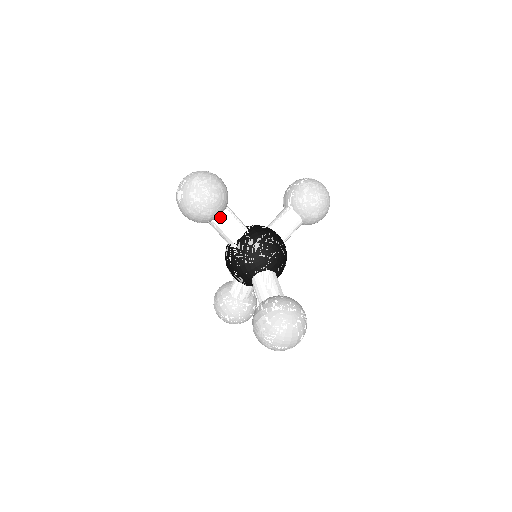
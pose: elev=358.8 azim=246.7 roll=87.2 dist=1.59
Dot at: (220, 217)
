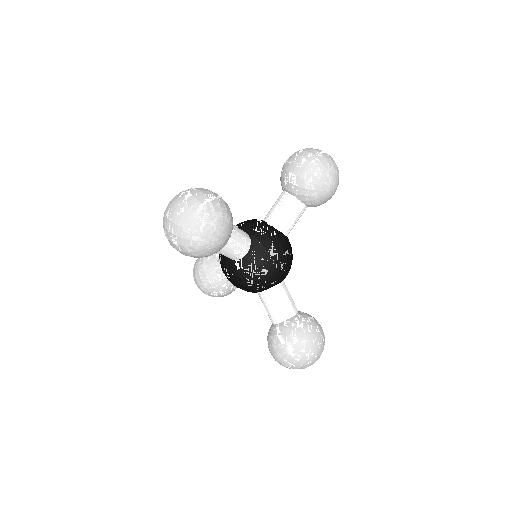
Dot at: occluded
